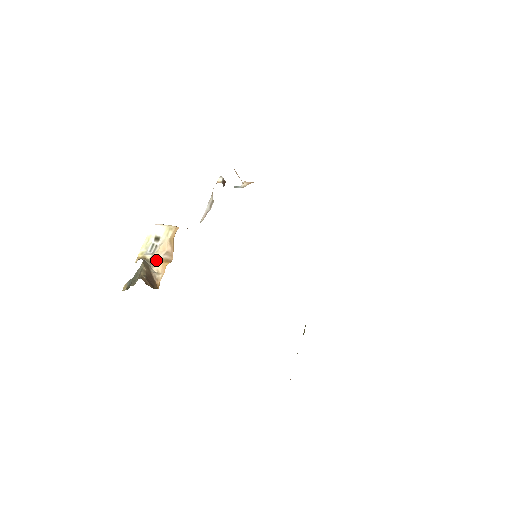
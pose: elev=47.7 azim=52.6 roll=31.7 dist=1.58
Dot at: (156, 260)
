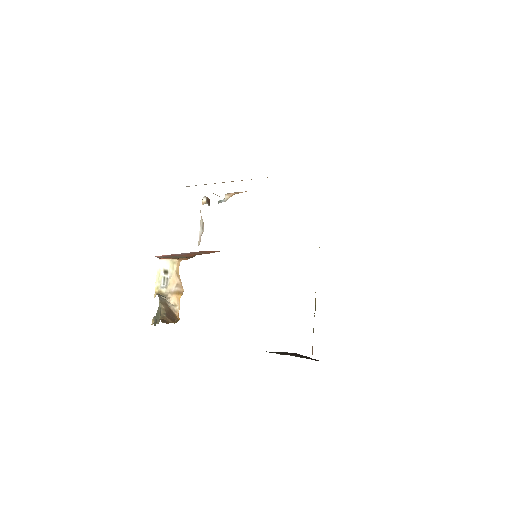
Dot at: (170, 293)
